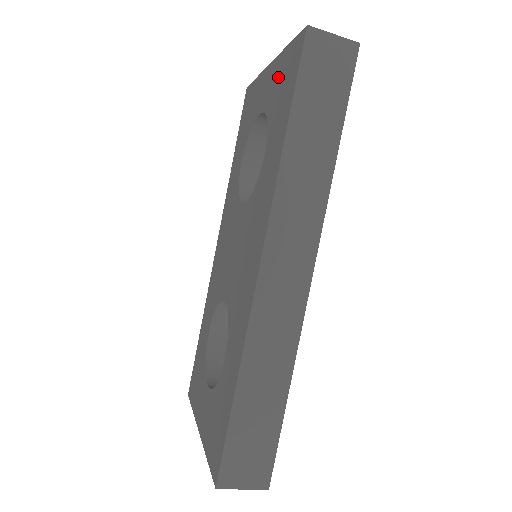
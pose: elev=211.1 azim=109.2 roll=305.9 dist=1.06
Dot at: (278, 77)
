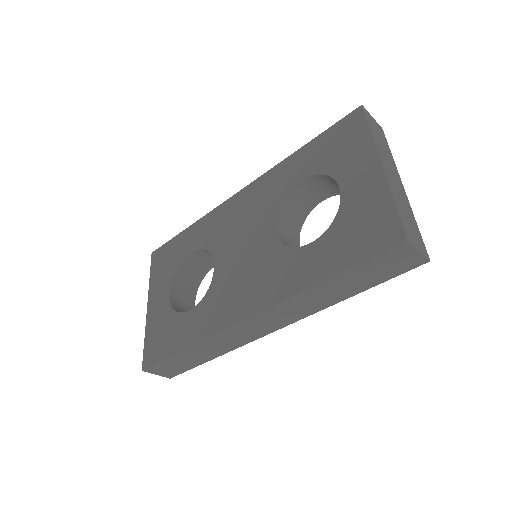
Dot at: (368, 207)
